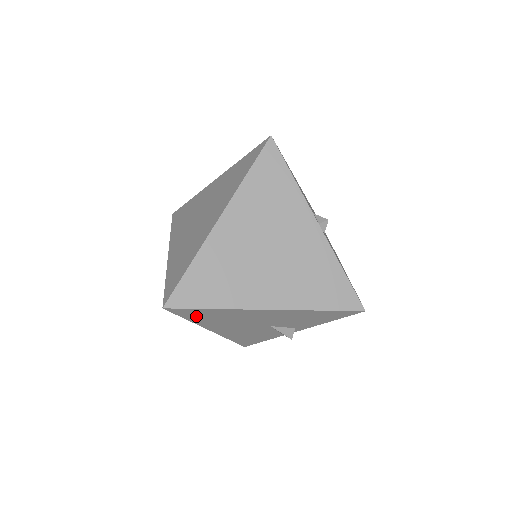
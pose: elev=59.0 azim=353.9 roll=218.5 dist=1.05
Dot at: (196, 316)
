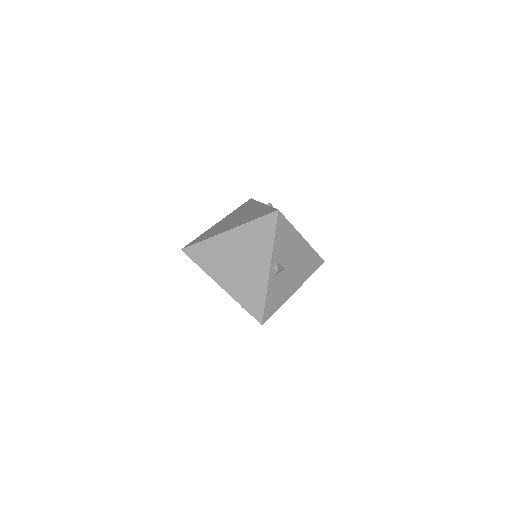
Dot at: occluded
